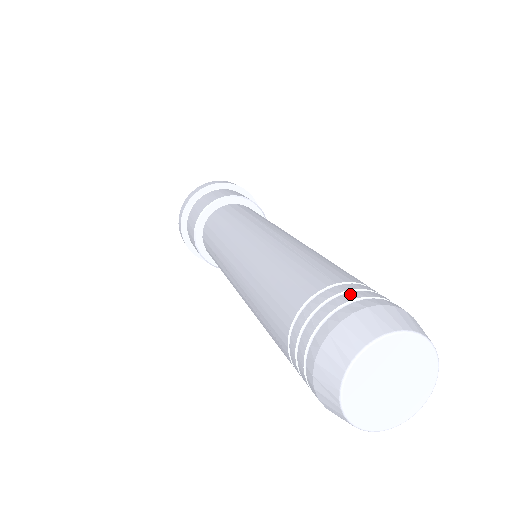
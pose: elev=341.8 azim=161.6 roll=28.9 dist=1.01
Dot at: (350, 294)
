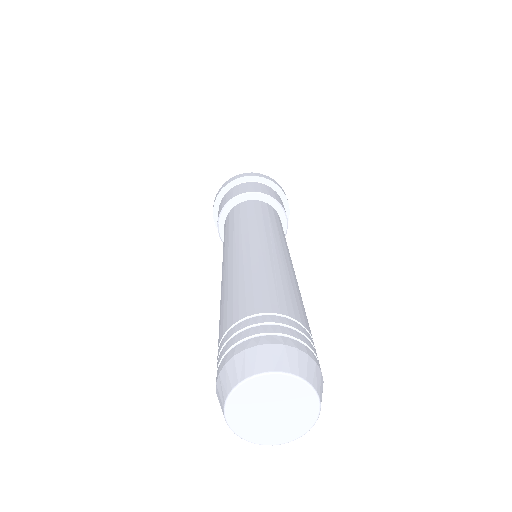
Dot at: (282, 328)
